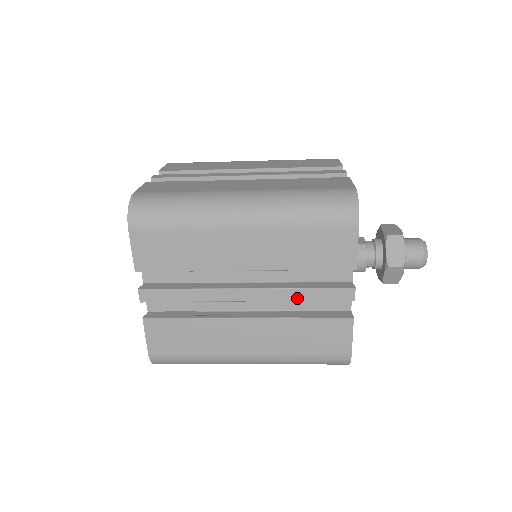
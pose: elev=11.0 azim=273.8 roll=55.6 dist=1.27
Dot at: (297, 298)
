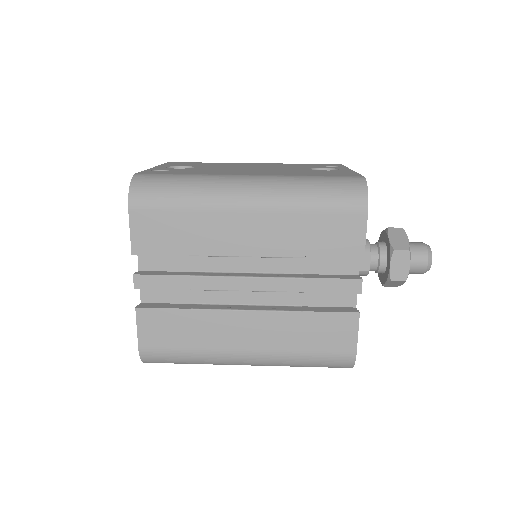
Dot at: occluded
